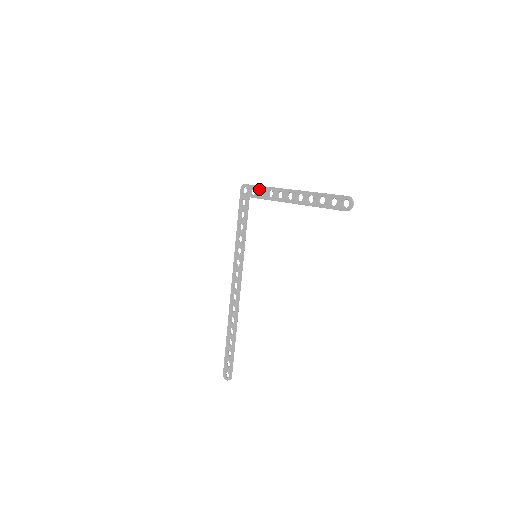
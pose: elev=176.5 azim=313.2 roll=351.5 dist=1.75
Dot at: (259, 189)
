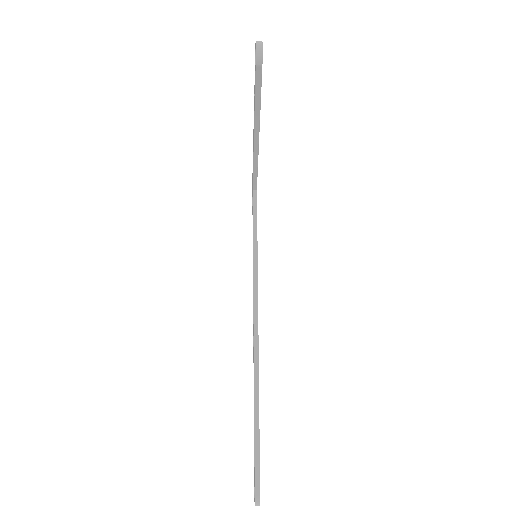
Dot at: occluded
